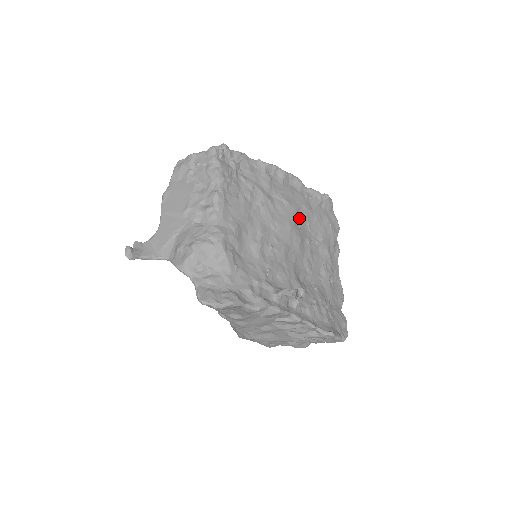
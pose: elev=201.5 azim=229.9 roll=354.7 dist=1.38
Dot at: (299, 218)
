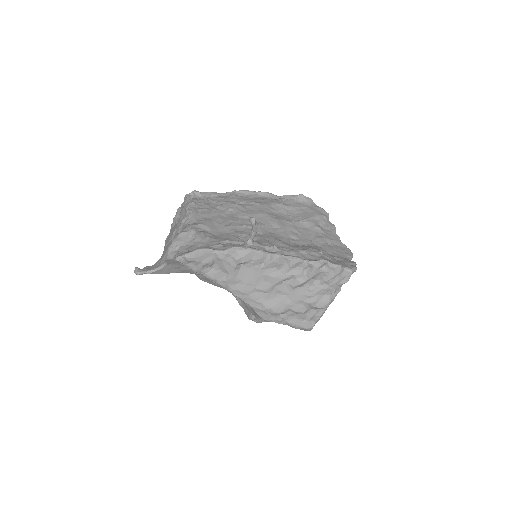
Dot at: (274, 211)
